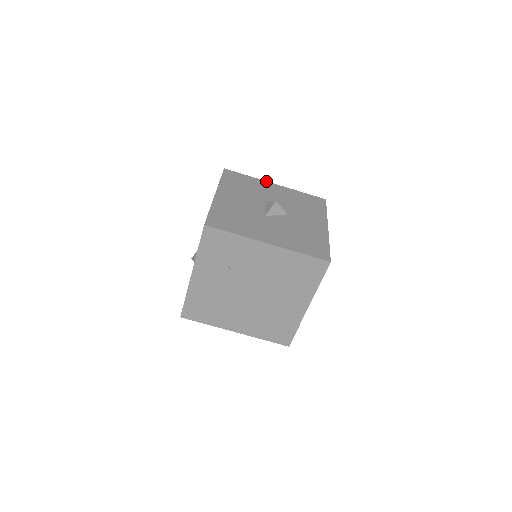
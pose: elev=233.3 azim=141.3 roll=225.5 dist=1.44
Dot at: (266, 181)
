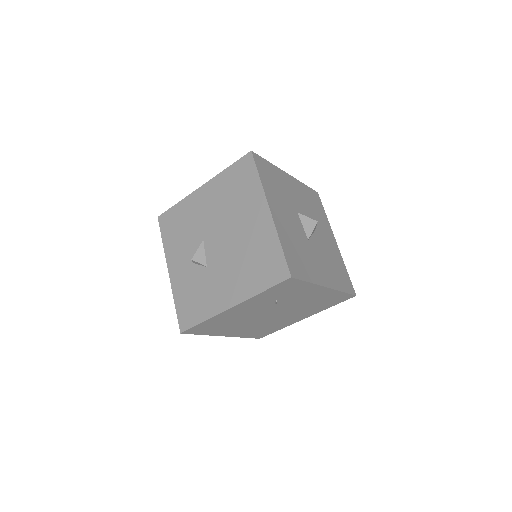
Dot at: (282, 170)
